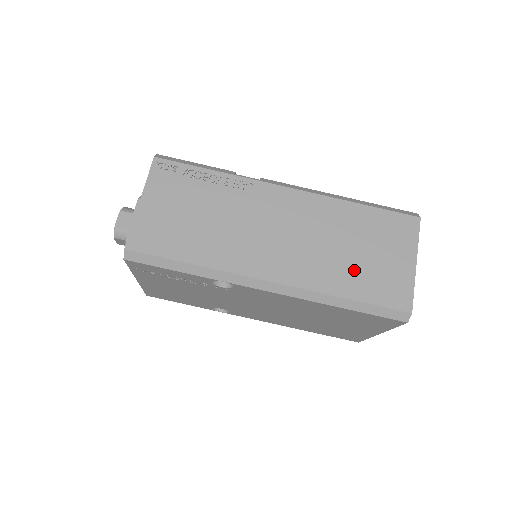
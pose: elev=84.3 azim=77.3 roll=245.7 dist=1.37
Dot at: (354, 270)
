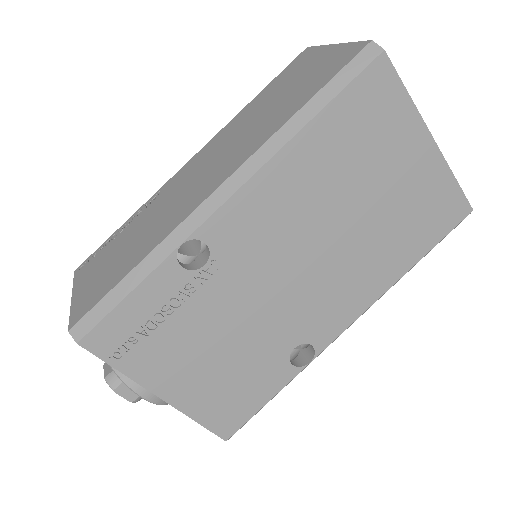
Dot at: (287, 102)
